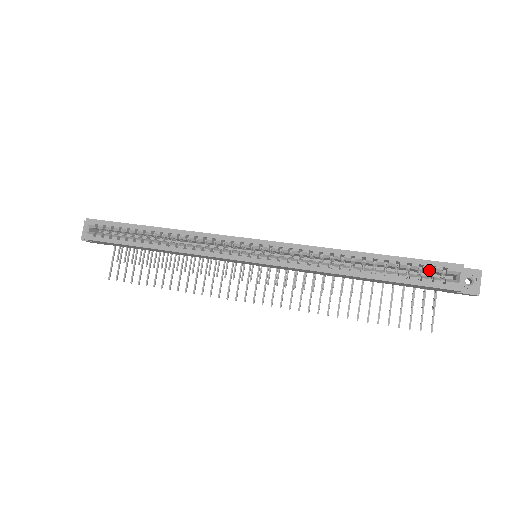
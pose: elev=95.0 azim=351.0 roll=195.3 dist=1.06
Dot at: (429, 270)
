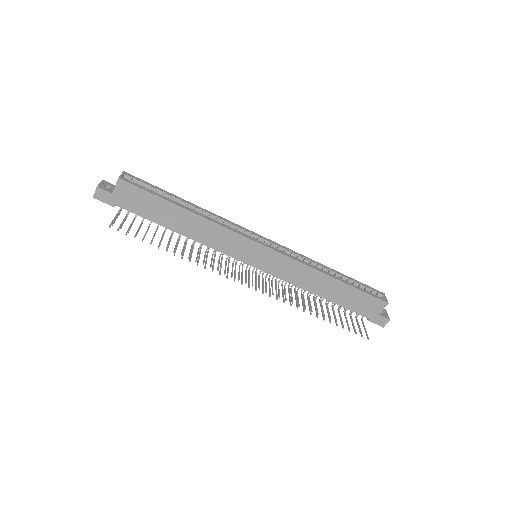
Dot at: (369, 290)
